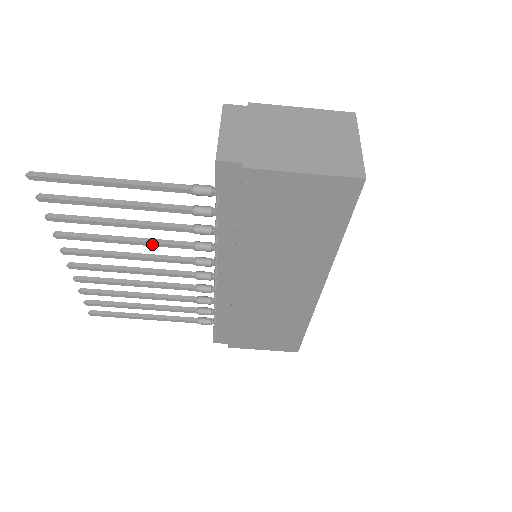
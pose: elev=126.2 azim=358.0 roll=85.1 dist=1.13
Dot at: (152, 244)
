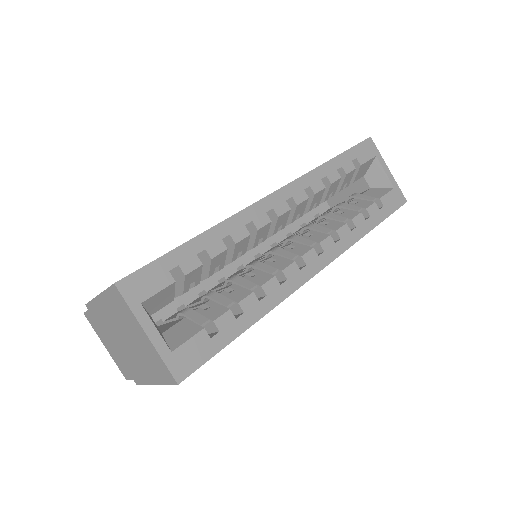
Dot at: occluded
